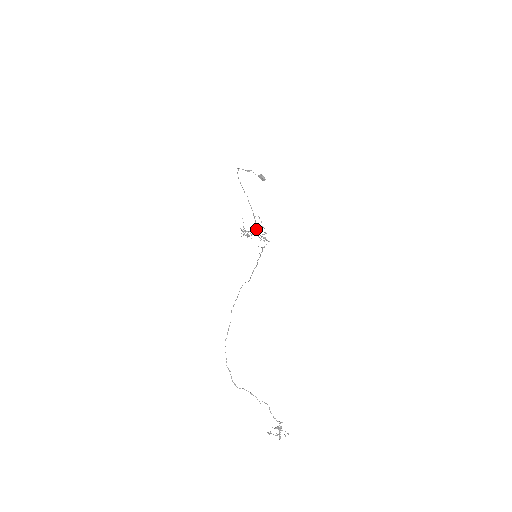
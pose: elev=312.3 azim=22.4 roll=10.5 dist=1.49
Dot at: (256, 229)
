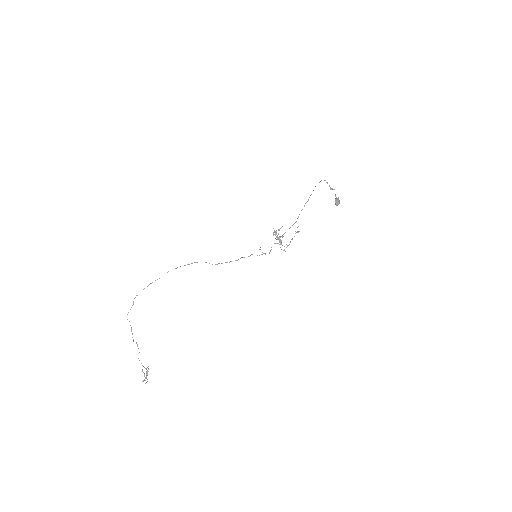
Dot at: (280, 237)
